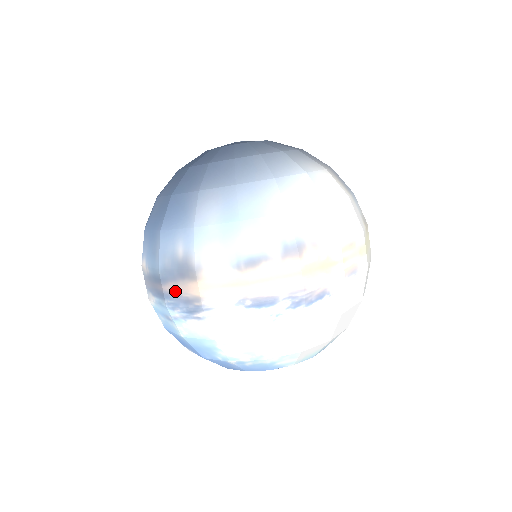
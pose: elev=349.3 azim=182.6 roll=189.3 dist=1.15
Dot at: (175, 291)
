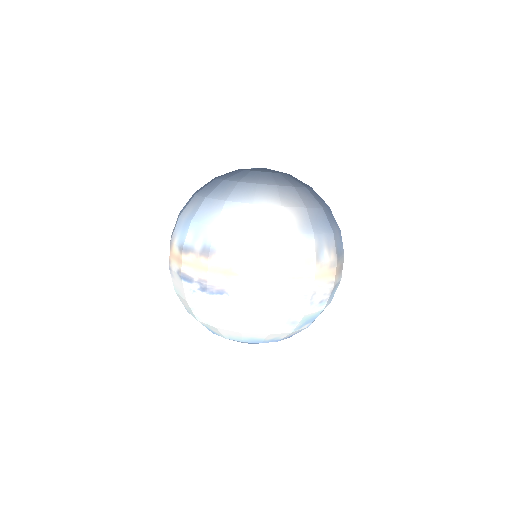
Dot at: occluded
